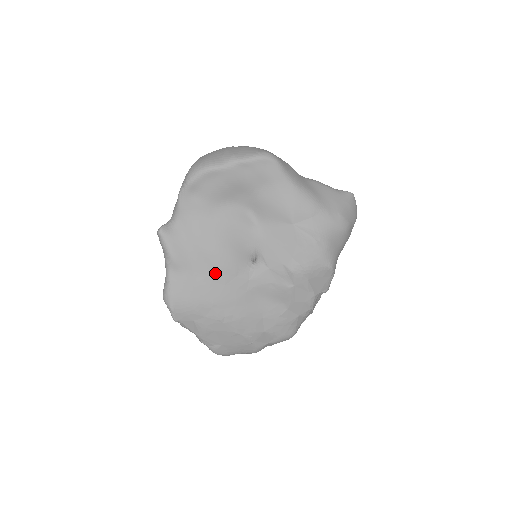
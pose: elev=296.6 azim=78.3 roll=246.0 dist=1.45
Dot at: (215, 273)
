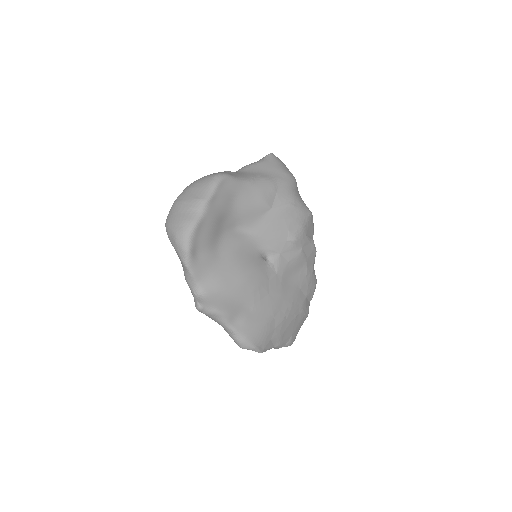
Dot at: (257, 293)
